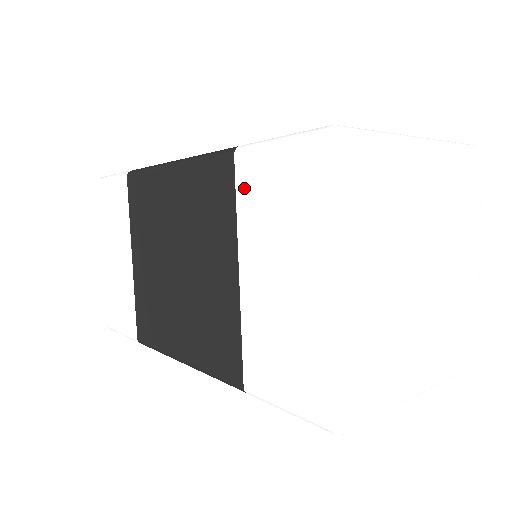
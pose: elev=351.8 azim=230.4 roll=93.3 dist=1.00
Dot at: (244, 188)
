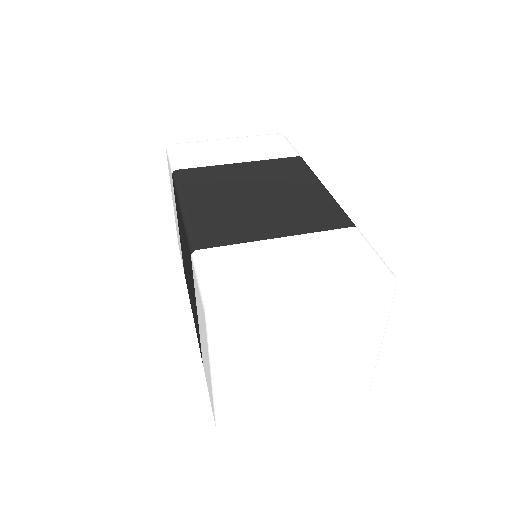
Dot at: (194, 281)
